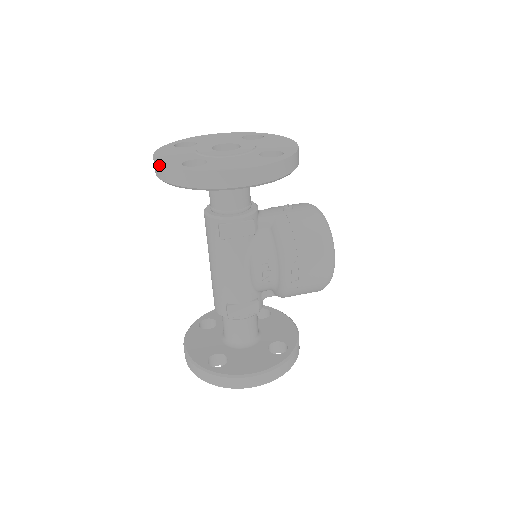
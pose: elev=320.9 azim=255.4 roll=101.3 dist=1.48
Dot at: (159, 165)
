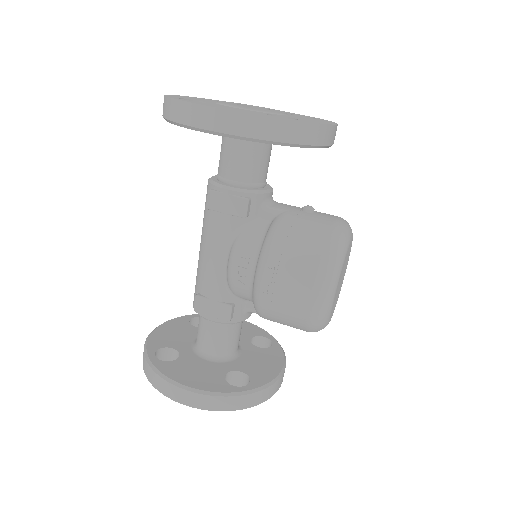
Dot at: occluded
